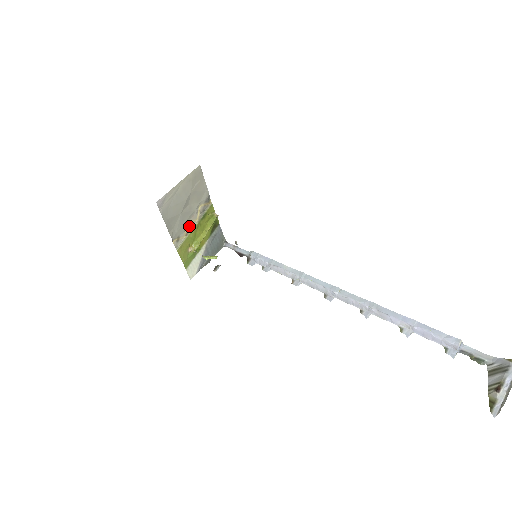
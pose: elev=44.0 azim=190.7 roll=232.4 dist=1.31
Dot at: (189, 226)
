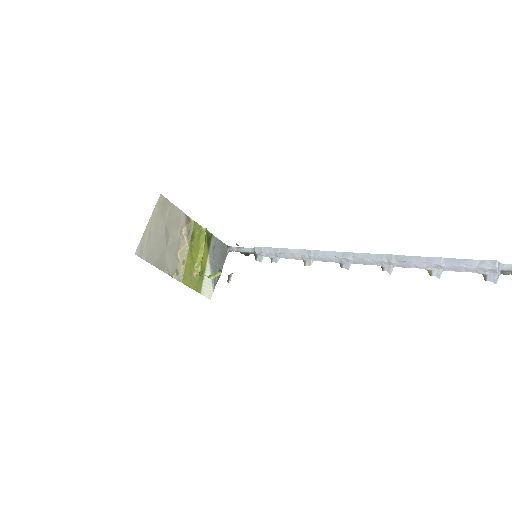
Dot at: (182, 254)
